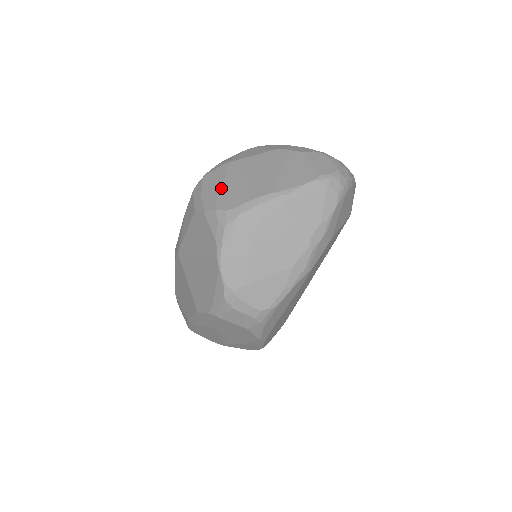
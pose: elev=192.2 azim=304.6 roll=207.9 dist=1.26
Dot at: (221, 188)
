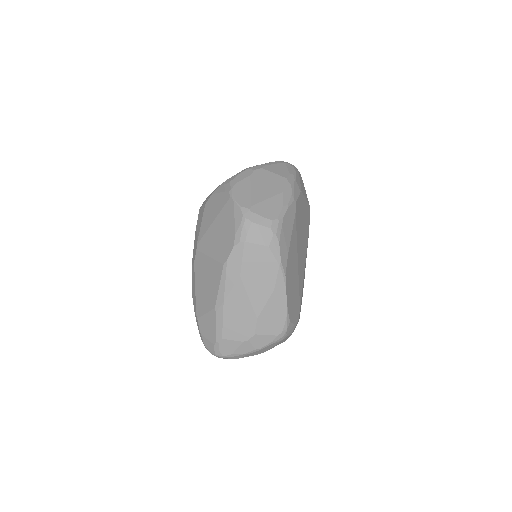
Dot at: occluded
